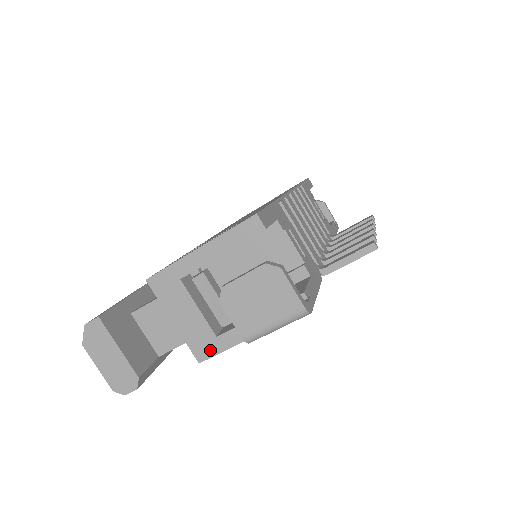
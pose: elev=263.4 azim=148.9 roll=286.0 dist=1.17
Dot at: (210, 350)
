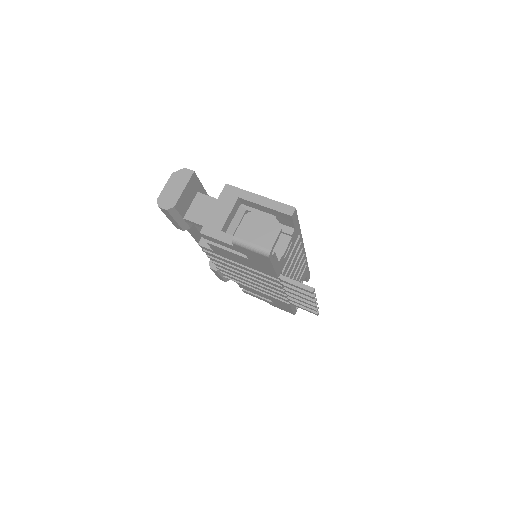
Dot at: (211, 233)
